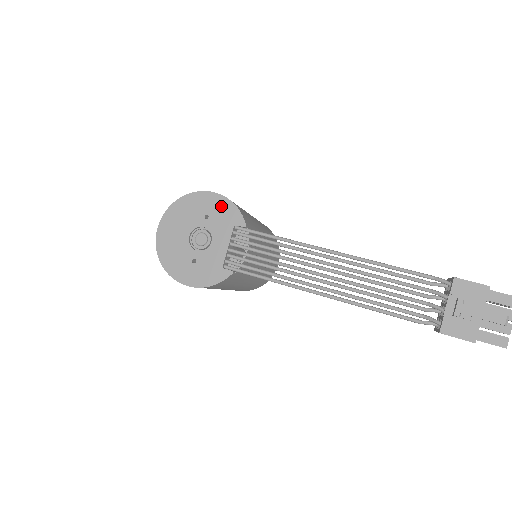
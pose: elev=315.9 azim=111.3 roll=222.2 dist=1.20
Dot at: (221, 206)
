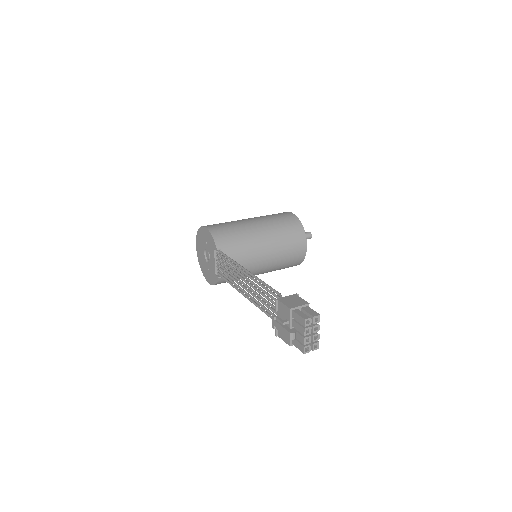
Dot at: (209, 236)
